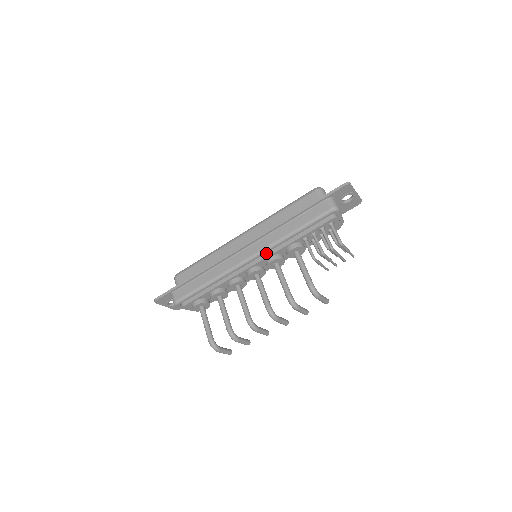
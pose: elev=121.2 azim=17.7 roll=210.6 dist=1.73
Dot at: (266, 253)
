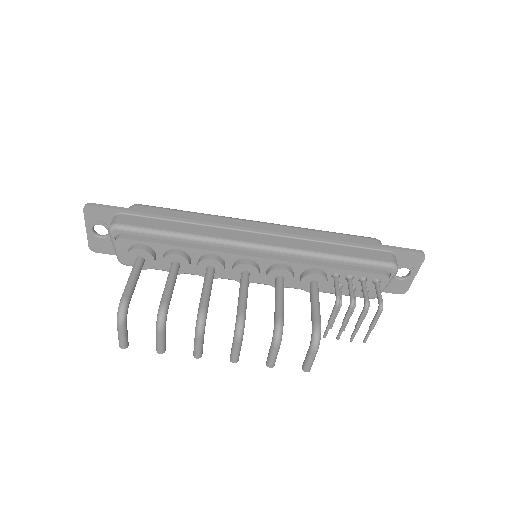
Dot at: (281, 256)
